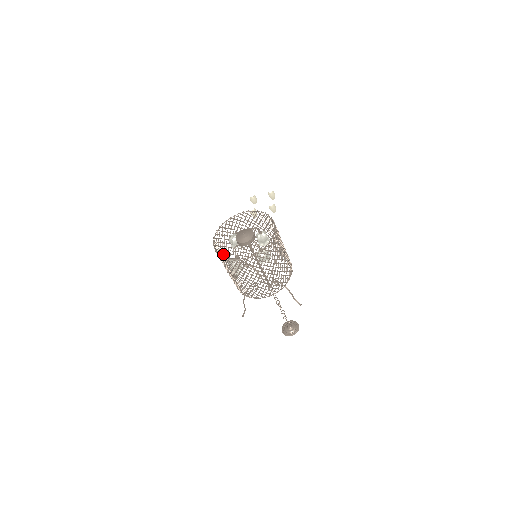
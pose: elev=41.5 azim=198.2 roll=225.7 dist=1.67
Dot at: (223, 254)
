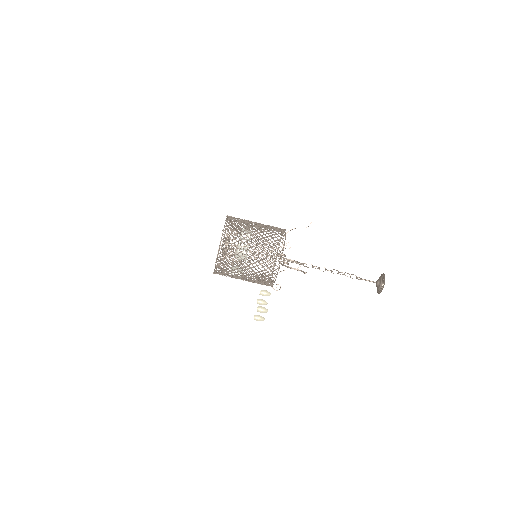
Dot at: (238, 276)
